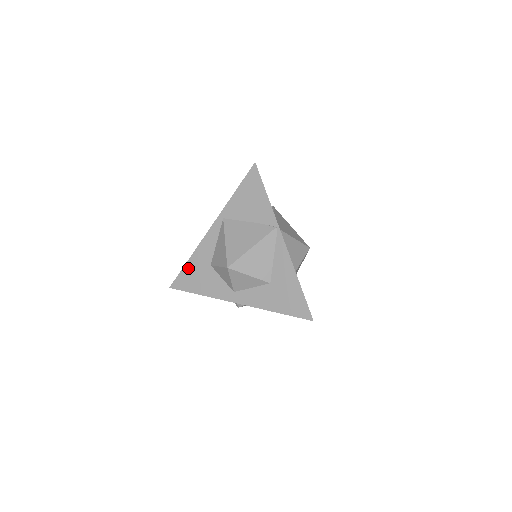
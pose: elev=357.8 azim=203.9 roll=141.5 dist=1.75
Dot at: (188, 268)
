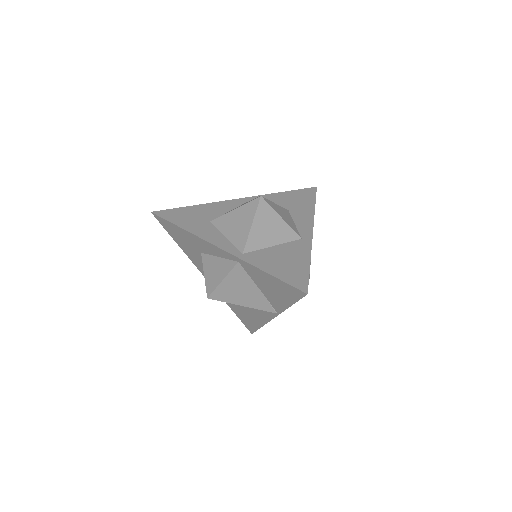
Dot at: (178, 230)
